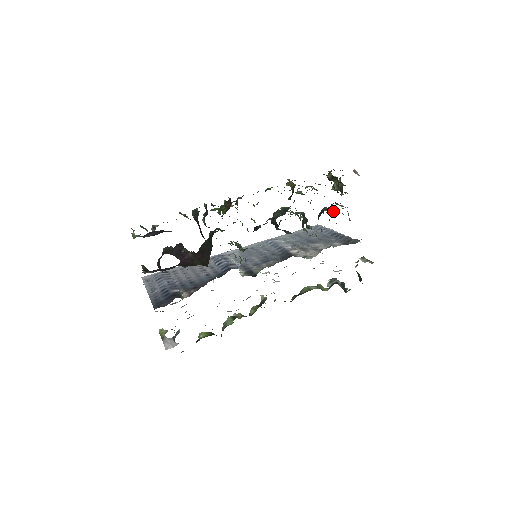
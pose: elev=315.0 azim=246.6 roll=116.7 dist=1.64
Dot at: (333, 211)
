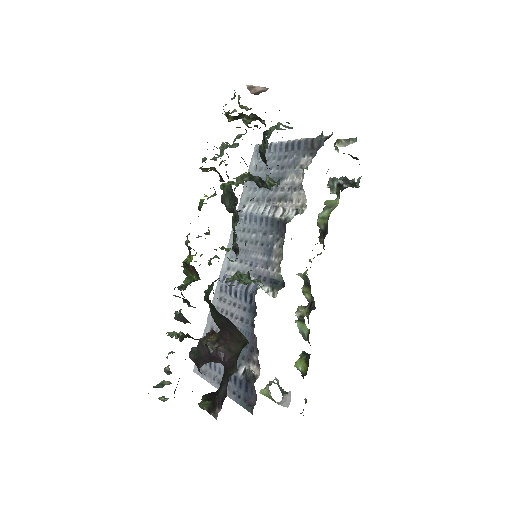
Dot at: (267, 137)
